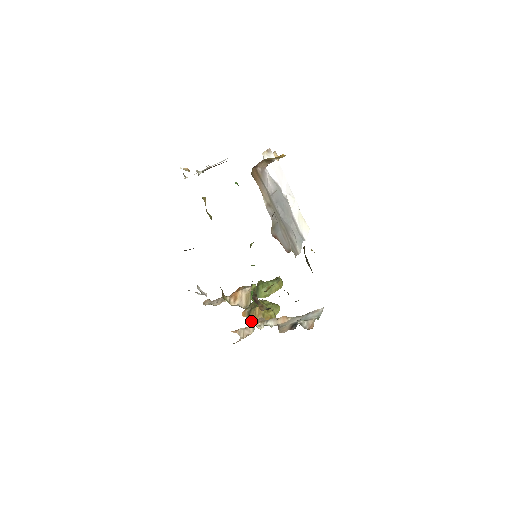
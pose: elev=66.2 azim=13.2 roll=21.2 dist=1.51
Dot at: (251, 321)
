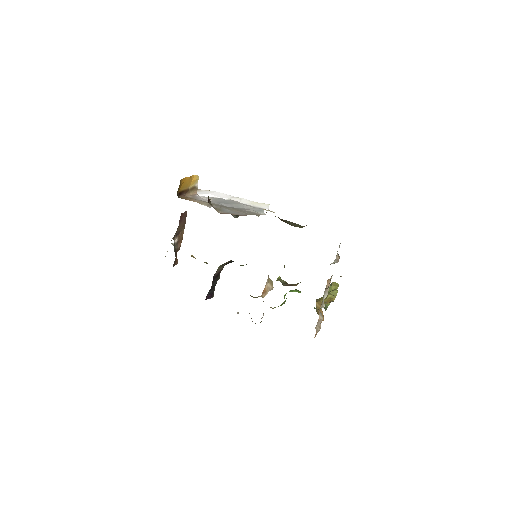
Dot at: occluded
